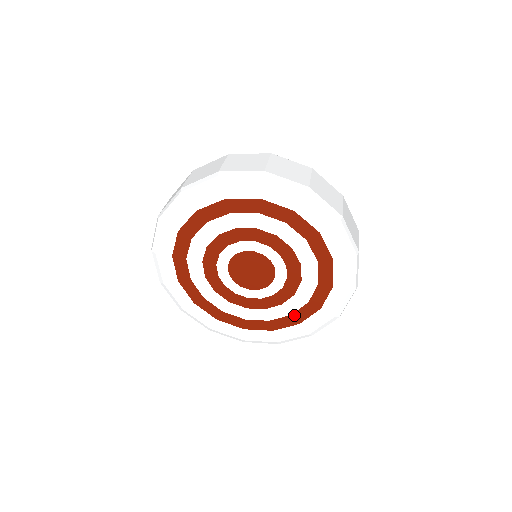
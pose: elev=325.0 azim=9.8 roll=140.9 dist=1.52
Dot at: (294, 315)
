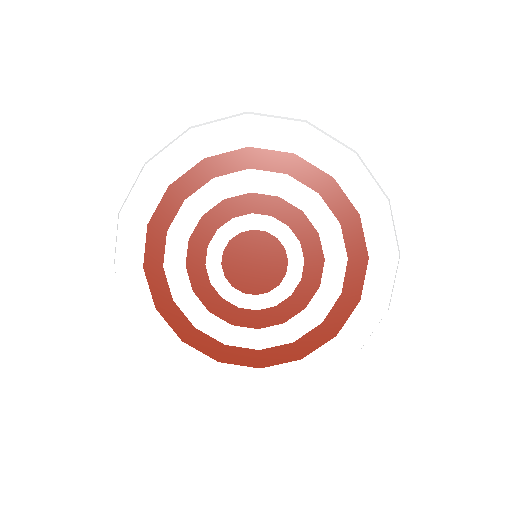
Dot at: (326, 322)
